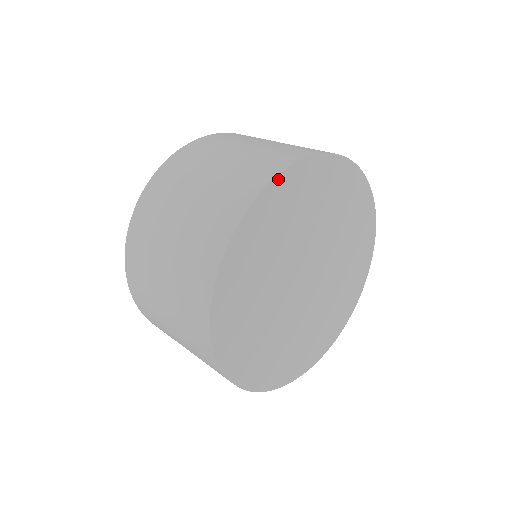
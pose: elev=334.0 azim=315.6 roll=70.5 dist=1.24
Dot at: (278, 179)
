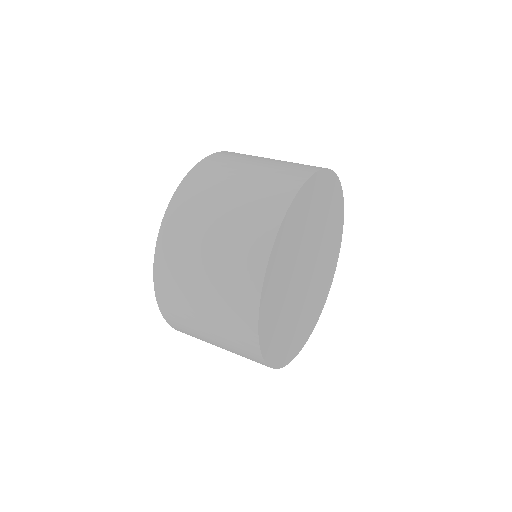
Dot at: (312, 178)
